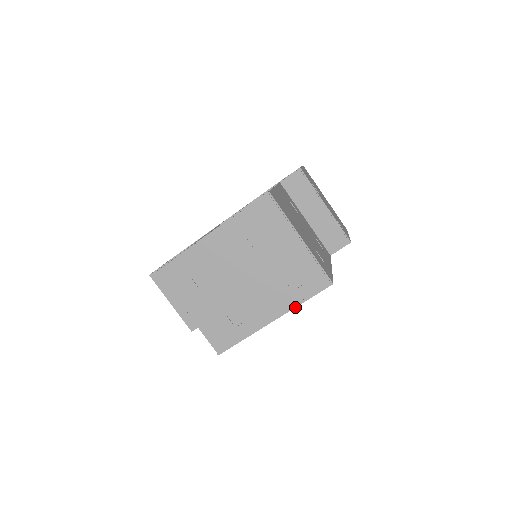
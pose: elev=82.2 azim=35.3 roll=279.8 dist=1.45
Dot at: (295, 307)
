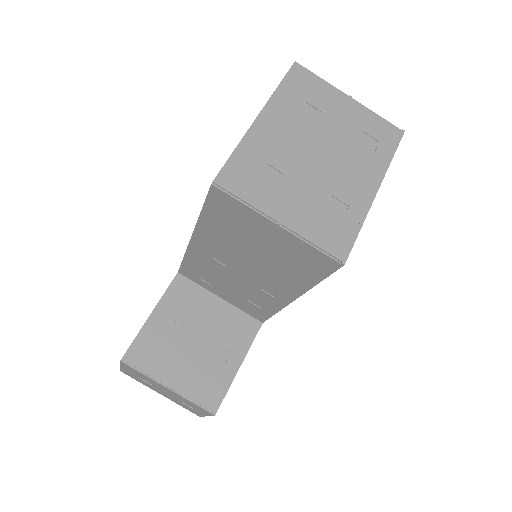
Dot at: (388, 167)
